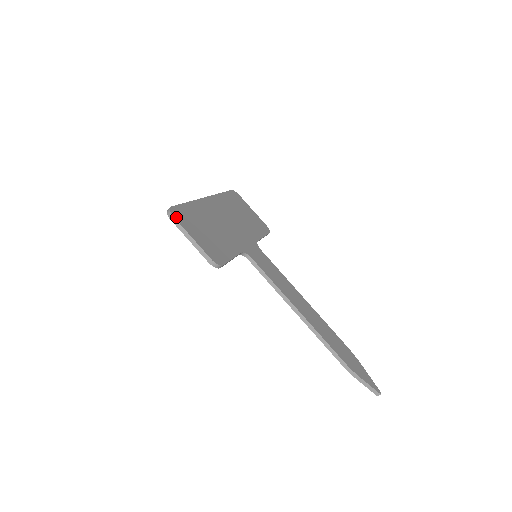
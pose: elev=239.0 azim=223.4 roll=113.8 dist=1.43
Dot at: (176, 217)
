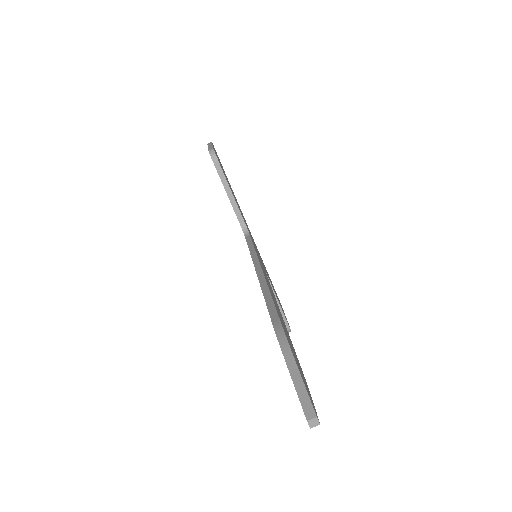
Dot at: occluded
